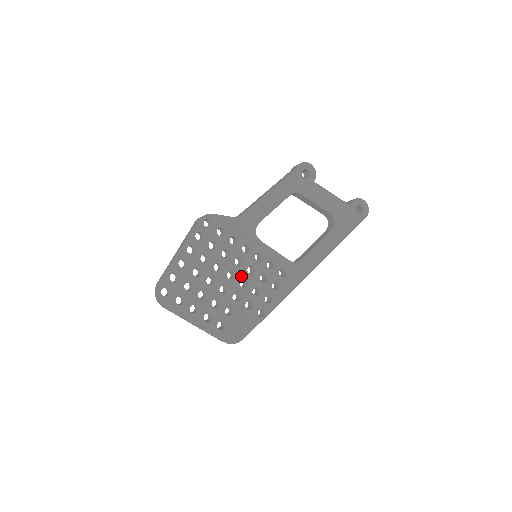
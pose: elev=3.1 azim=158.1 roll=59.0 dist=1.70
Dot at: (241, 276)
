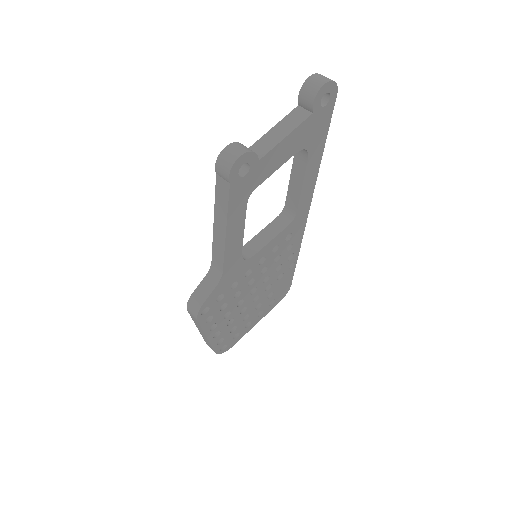
Dot at: (261, 281)
